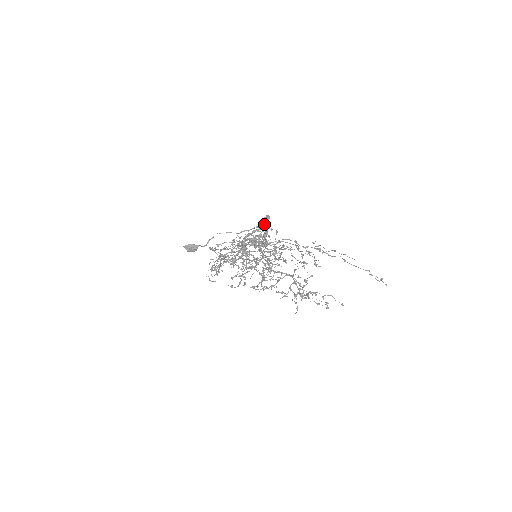
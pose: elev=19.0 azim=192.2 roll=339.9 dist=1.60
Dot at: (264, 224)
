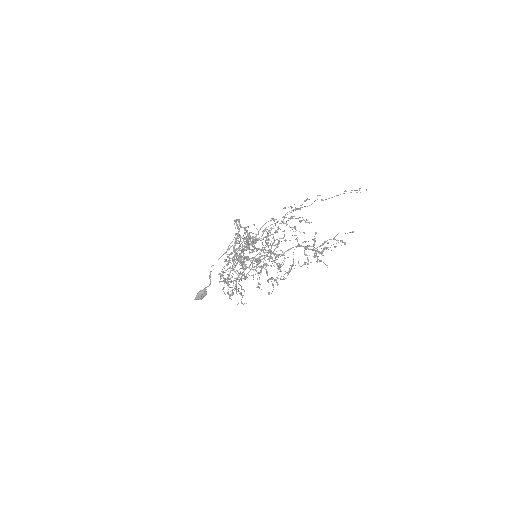
Dot at: (238, 228)
